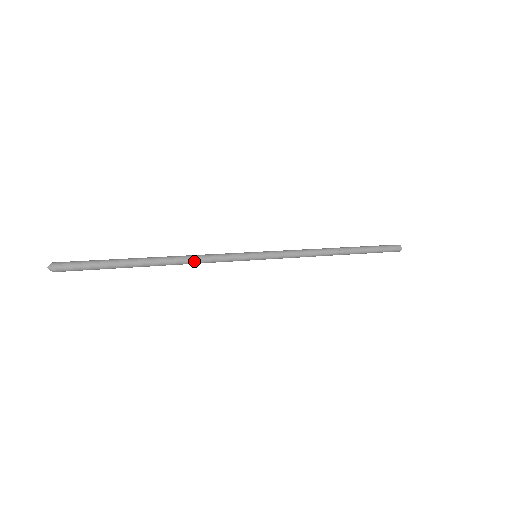
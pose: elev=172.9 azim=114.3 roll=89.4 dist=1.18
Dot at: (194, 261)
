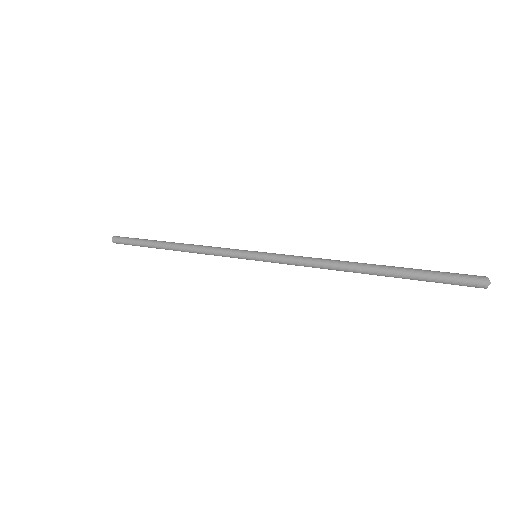
Dot at: (197, 249)
